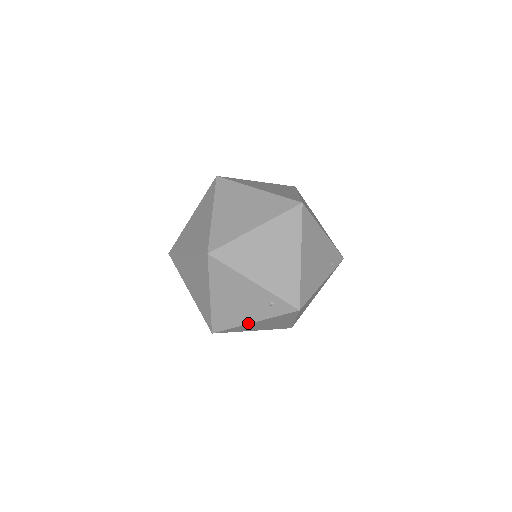
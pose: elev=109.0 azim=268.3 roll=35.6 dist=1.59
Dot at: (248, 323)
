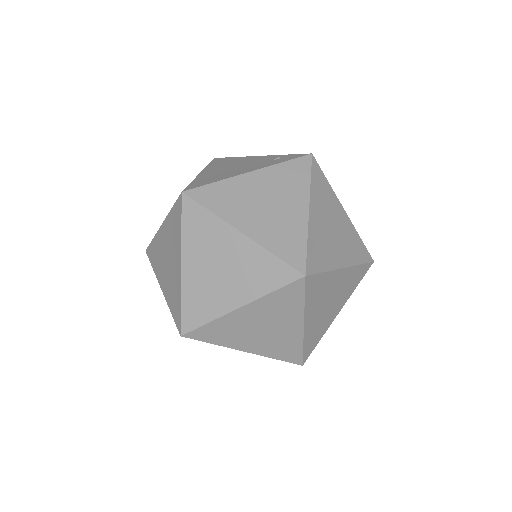
Dot at: (242, 174)
